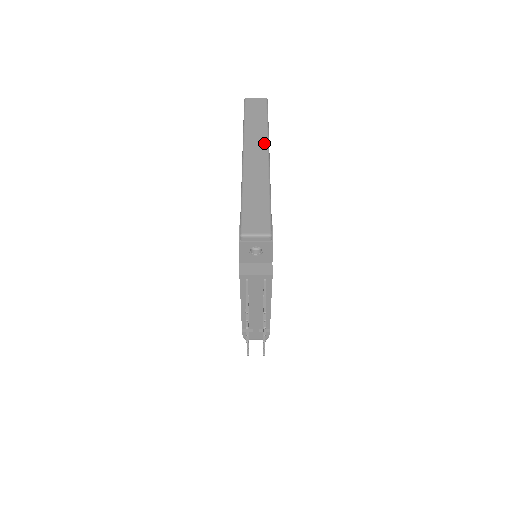
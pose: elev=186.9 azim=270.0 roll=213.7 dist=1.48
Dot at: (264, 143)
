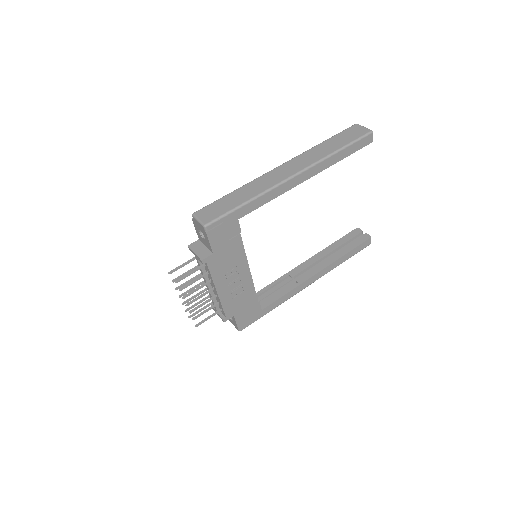
Dot at: (307, 164)
